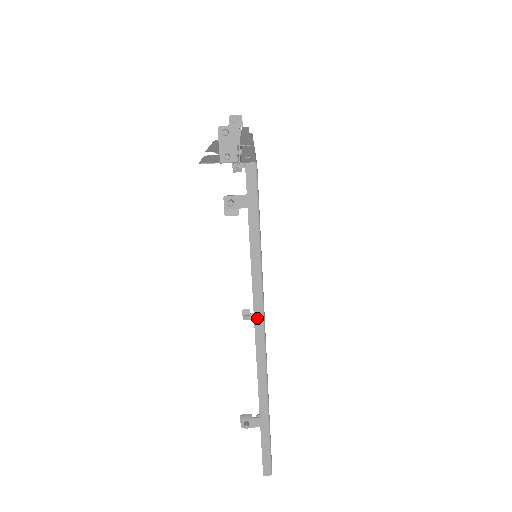
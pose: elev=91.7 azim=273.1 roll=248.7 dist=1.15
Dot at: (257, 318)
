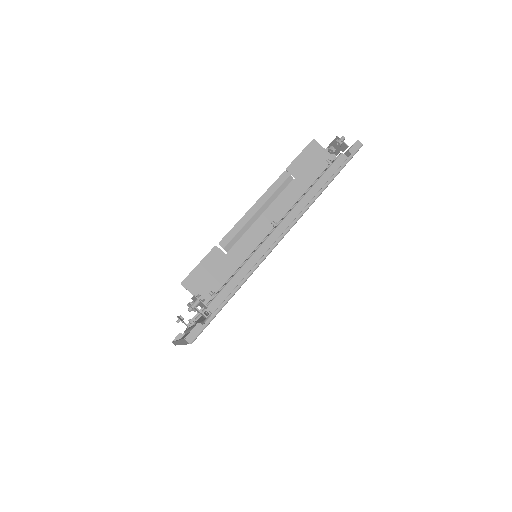
Dot at: occluded
